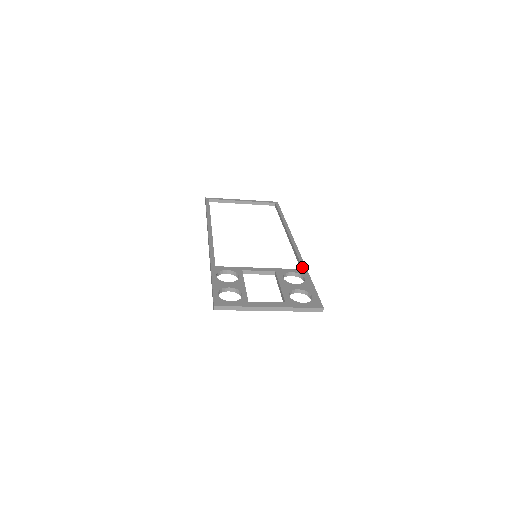
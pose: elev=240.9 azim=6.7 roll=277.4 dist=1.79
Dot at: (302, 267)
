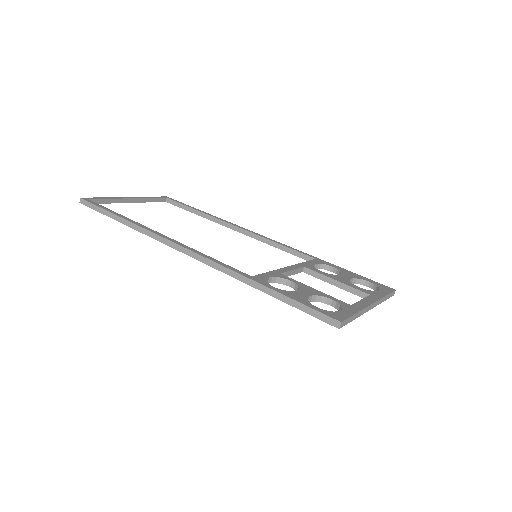
Dot at: (312, 257)
